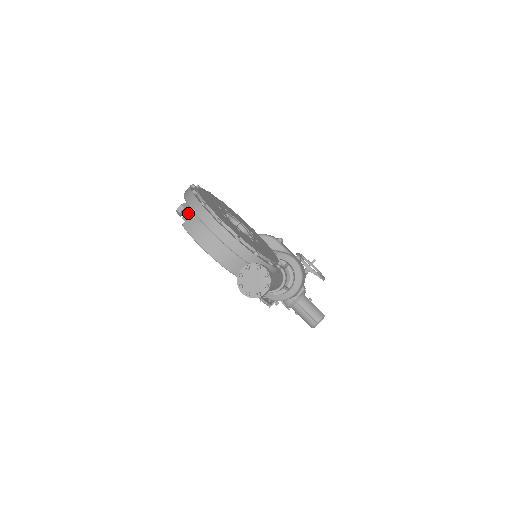
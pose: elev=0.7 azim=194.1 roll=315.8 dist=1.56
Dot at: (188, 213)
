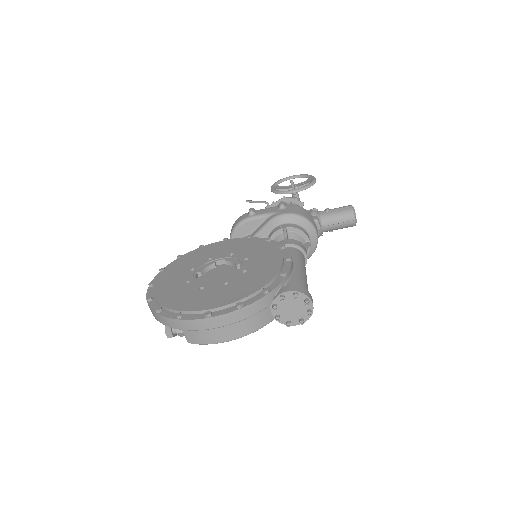
Dot at: (178, 330)
